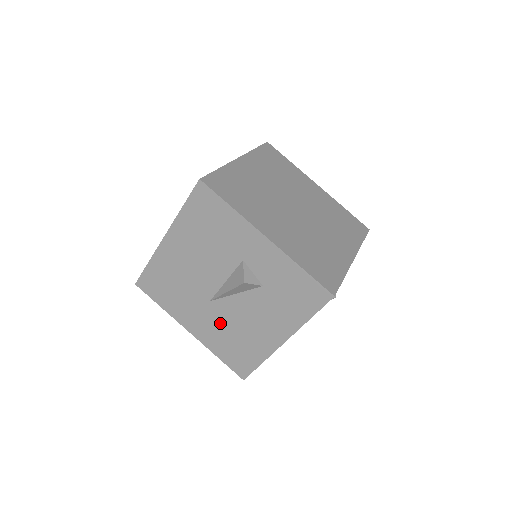
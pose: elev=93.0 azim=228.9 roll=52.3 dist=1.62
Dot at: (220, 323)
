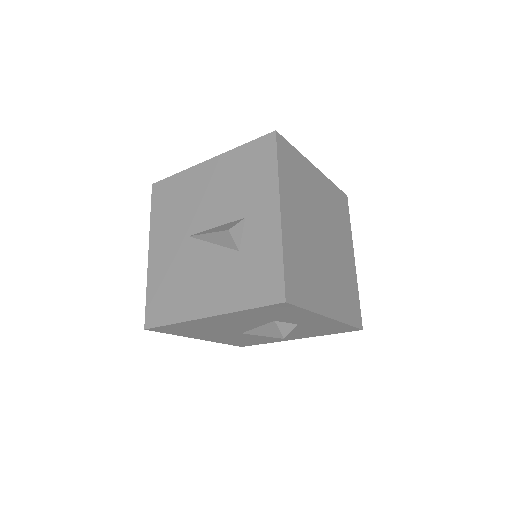
Dot at: (177, 261)
